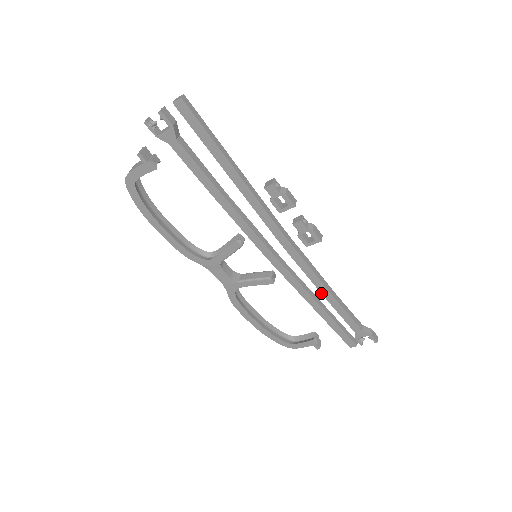
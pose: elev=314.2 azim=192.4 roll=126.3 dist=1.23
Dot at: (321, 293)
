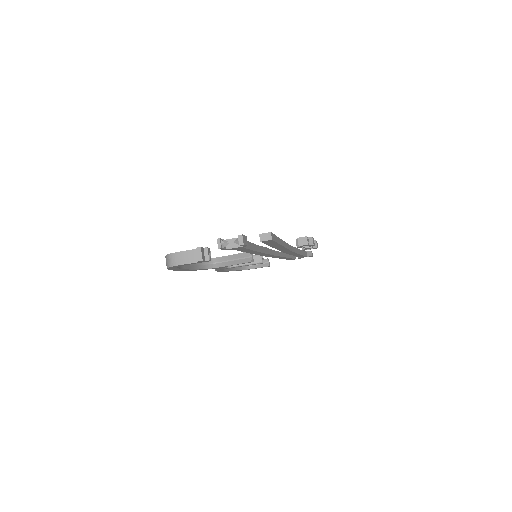
Dot at: occluded
